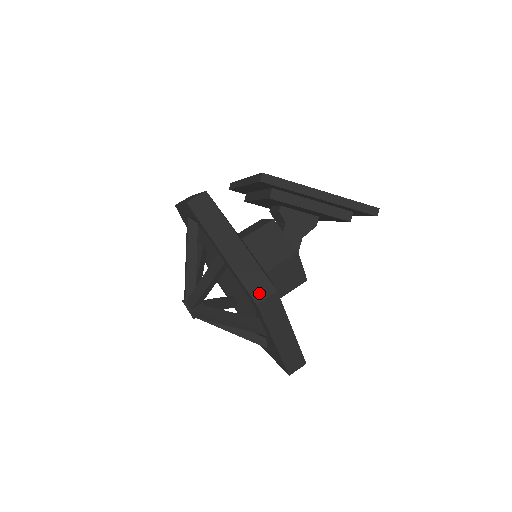
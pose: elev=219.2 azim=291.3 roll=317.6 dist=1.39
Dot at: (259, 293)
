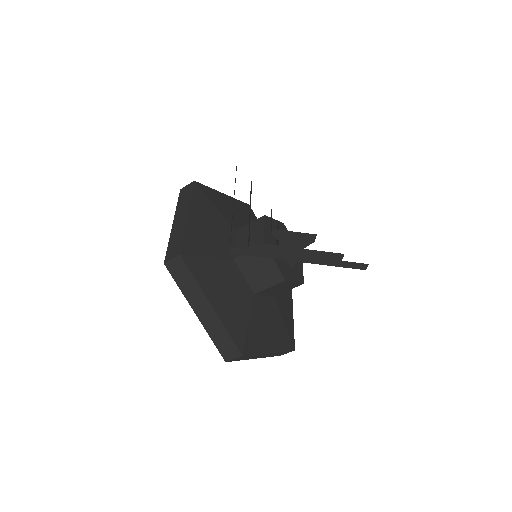
Dot at: (227, 354)
